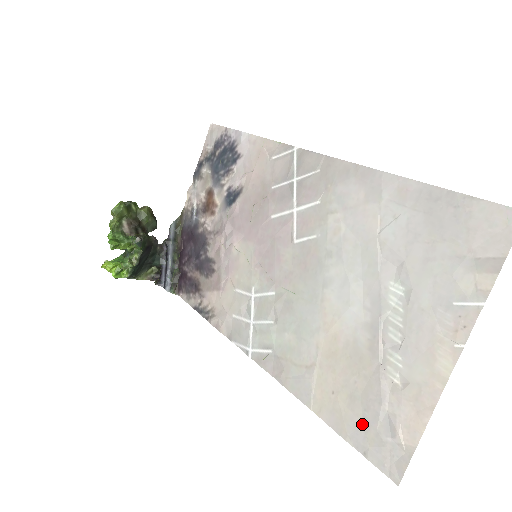
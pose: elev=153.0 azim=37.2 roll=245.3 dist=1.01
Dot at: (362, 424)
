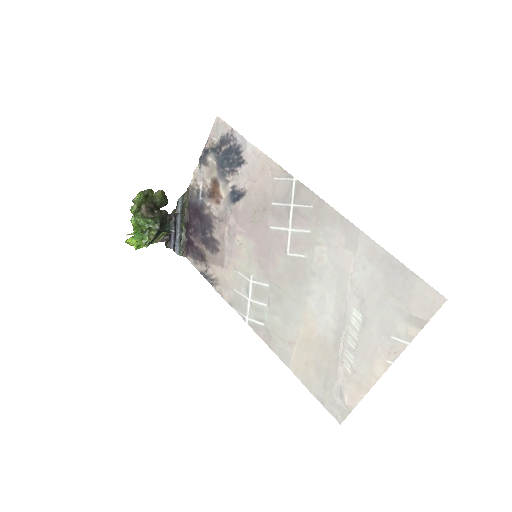
Dot at: (323, 387)
